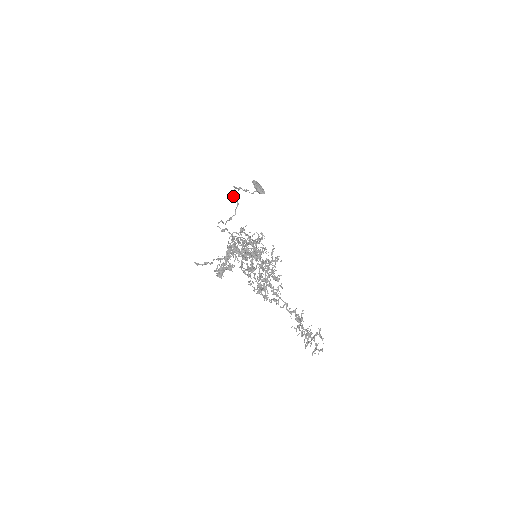
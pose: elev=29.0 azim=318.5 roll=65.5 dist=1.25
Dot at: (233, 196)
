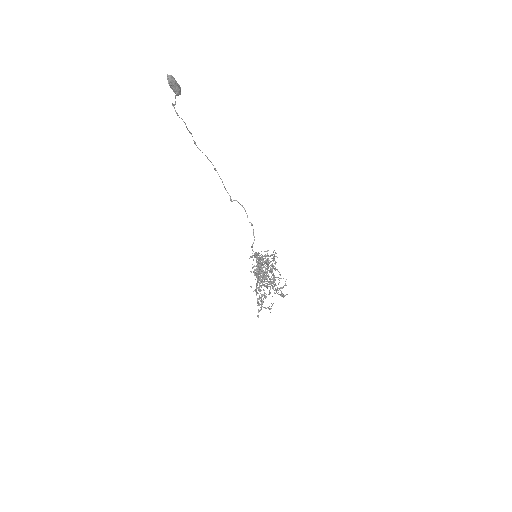
Dot at: (232, 201)
